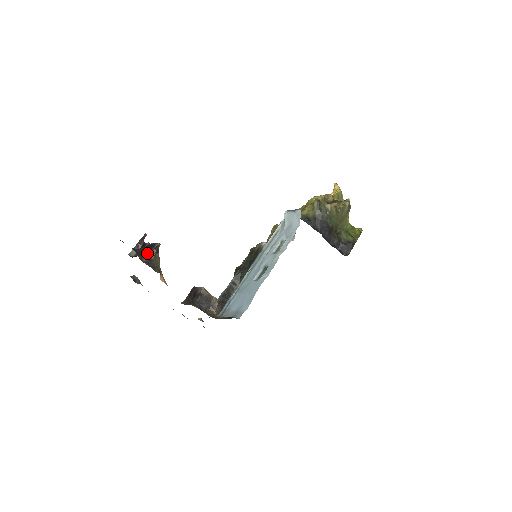
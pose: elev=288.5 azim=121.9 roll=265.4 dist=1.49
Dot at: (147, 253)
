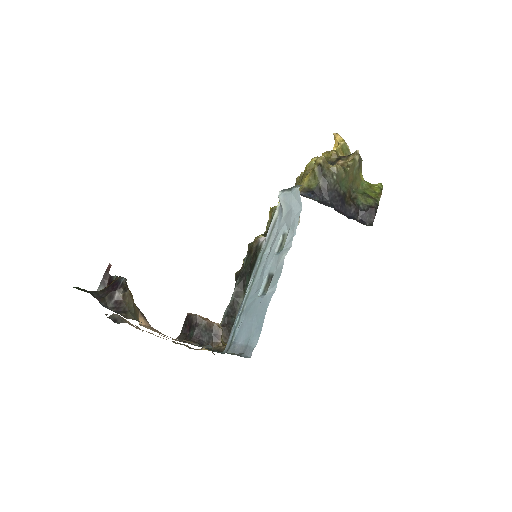
Dot at: (112, 295)
